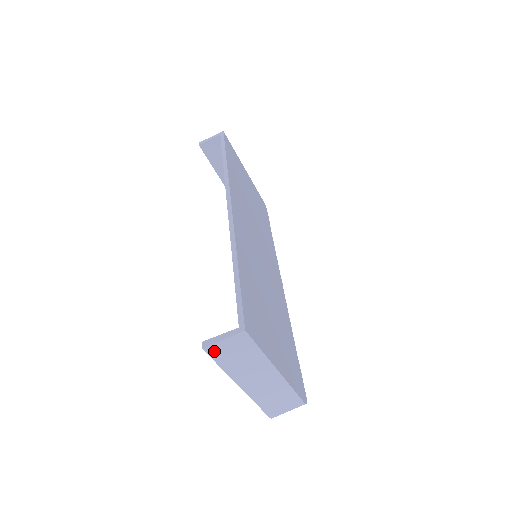
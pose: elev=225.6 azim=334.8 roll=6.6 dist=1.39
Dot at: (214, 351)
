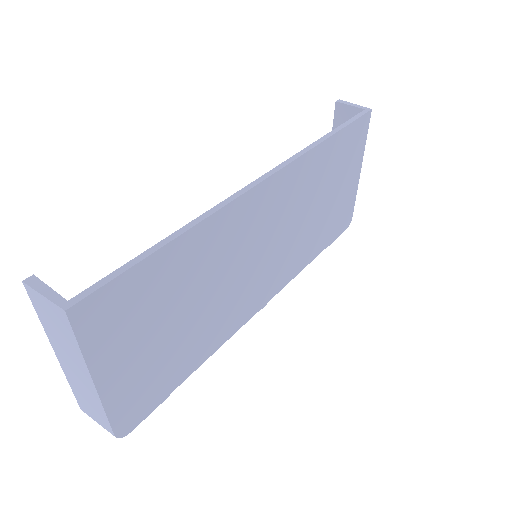
Dot at: (33, 296)
